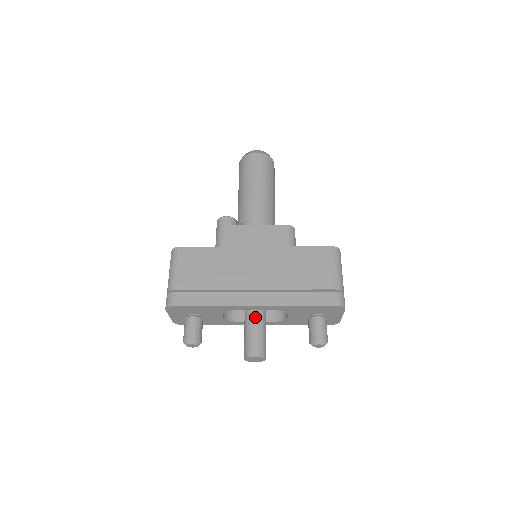
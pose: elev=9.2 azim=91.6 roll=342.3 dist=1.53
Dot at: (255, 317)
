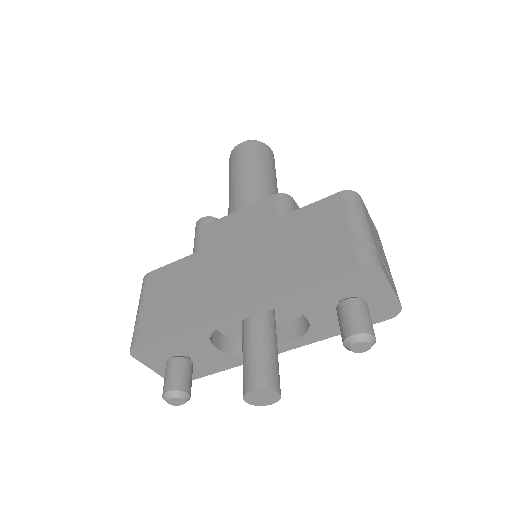
Dot at: (251, 331)
